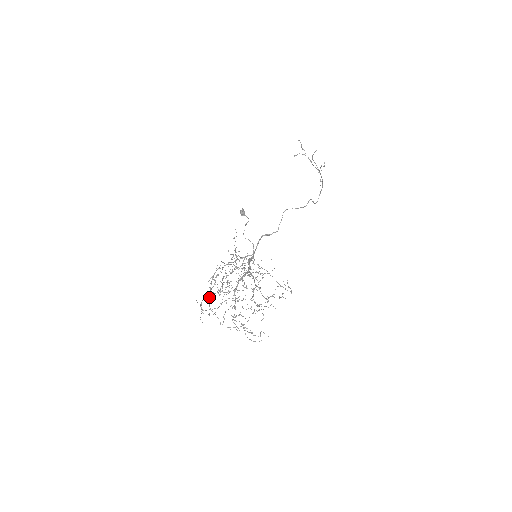
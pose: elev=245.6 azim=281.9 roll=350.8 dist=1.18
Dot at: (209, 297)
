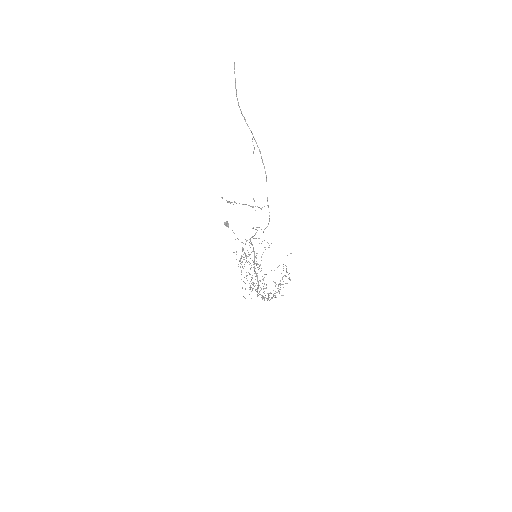
Dot at: (248, 261)
